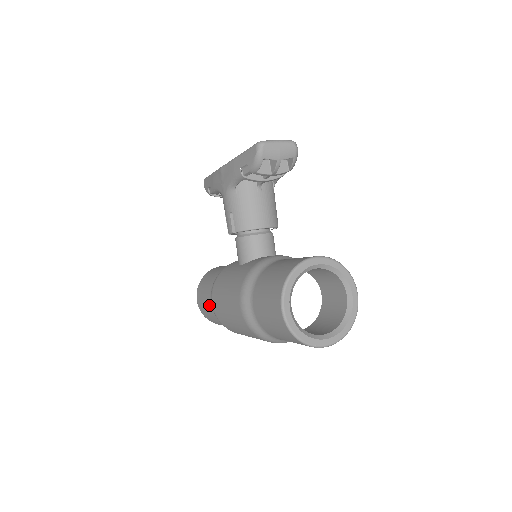
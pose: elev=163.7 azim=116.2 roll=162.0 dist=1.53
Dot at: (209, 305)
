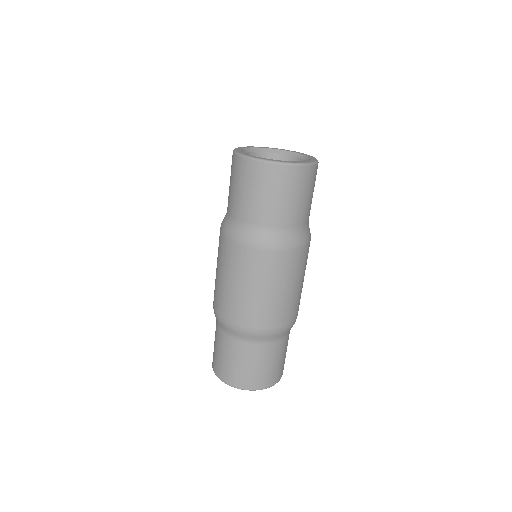
Dot at: (216, 330)
